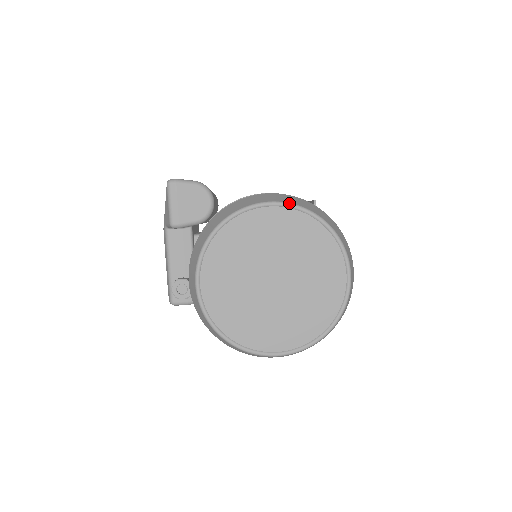
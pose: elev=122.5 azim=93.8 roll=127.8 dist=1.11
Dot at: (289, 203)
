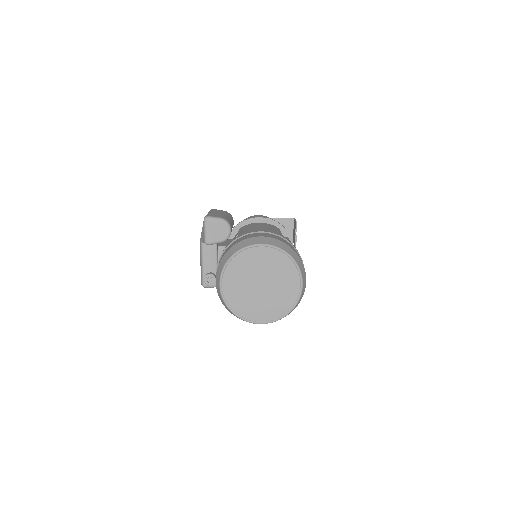
Dot at: (271, 245)
